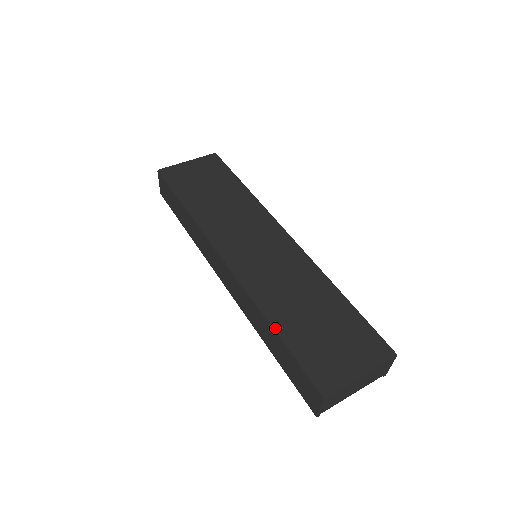
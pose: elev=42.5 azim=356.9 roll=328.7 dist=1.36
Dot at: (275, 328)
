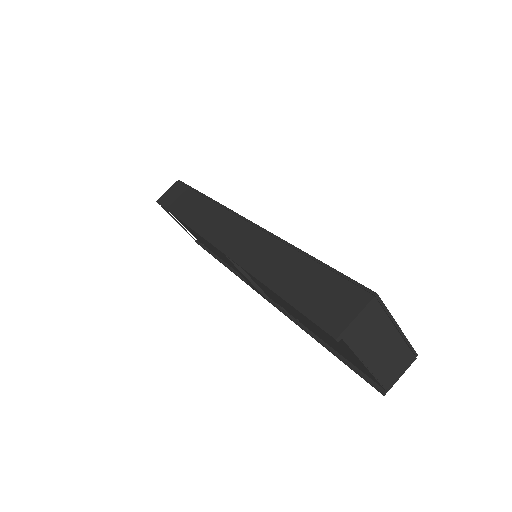
Dot at: (306, 253)
